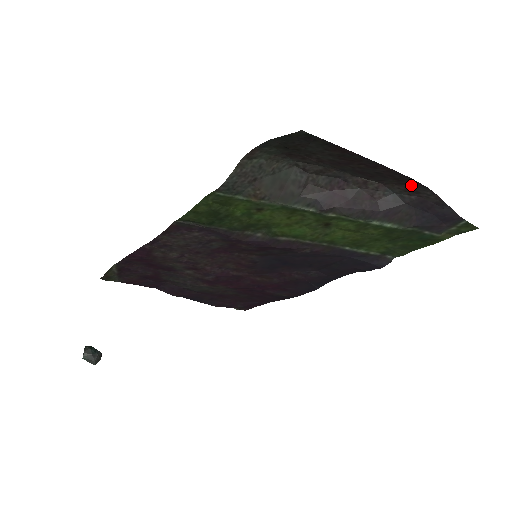
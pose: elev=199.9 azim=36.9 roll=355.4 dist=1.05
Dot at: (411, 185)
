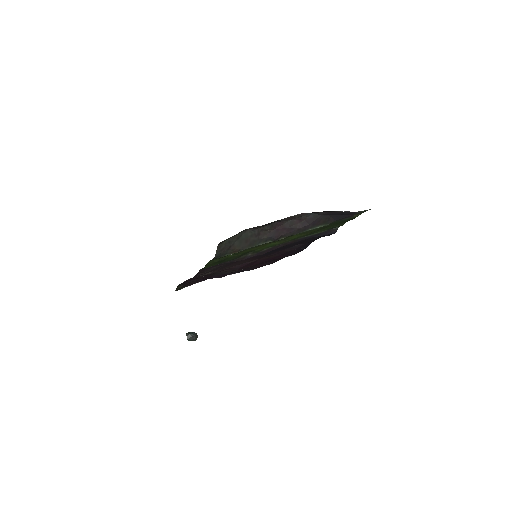
Dot at: occluded
